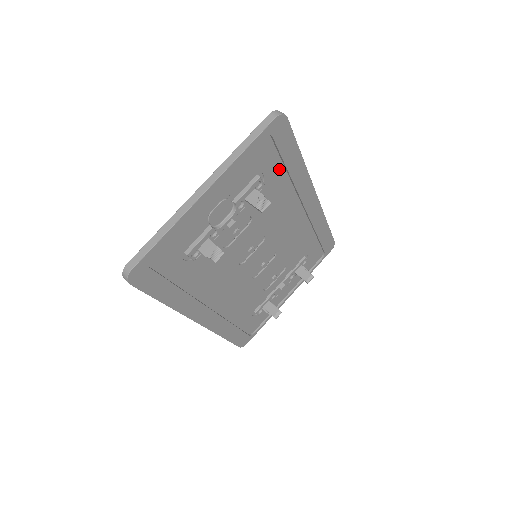
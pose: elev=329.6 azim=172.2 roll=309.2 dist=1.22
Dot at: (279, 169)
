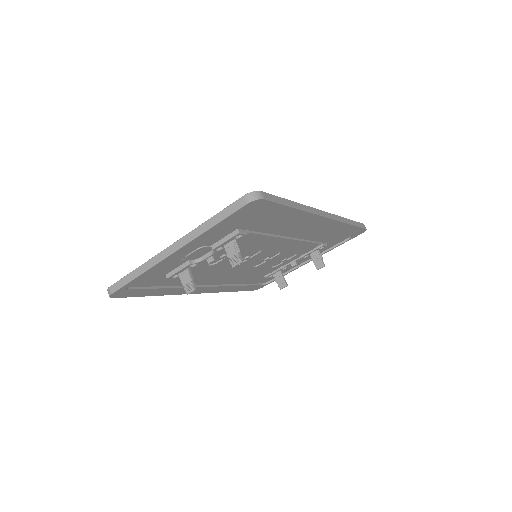
Dot at: (267, 219)
